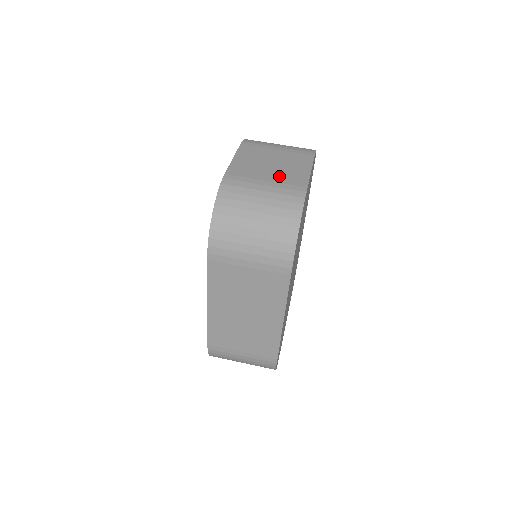
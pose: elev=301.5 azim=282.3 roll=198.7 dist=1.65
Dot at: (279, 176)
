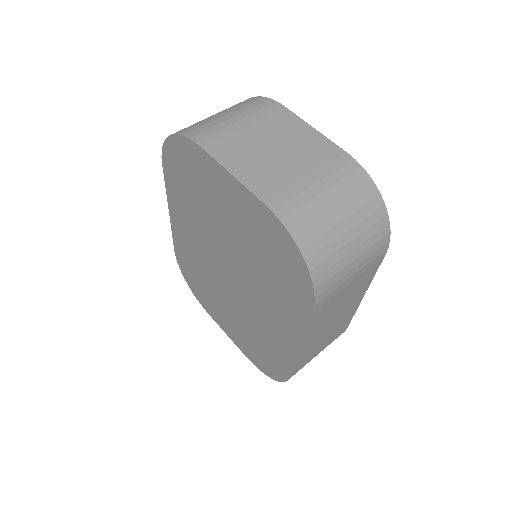
Dot at: (307, 160)
